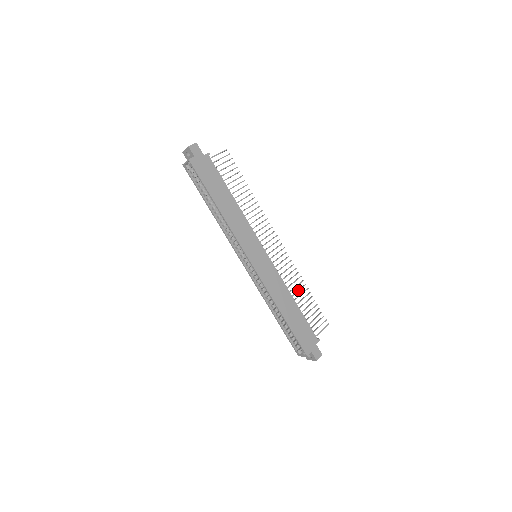
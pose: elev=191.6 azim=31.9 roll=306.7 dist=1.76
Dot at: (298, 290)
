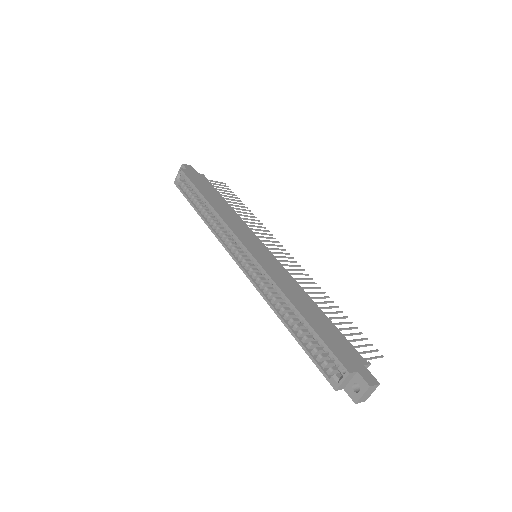
Dot at: occluded
